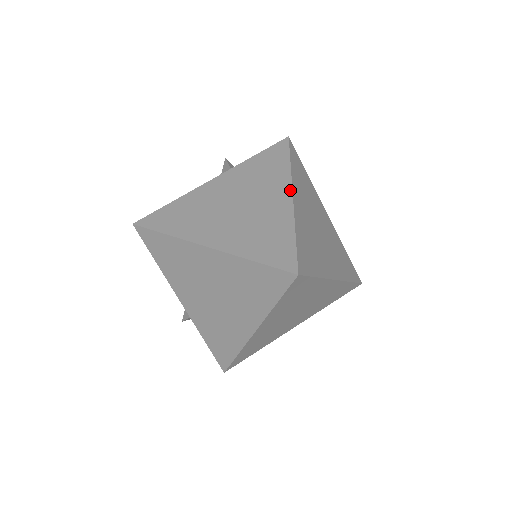
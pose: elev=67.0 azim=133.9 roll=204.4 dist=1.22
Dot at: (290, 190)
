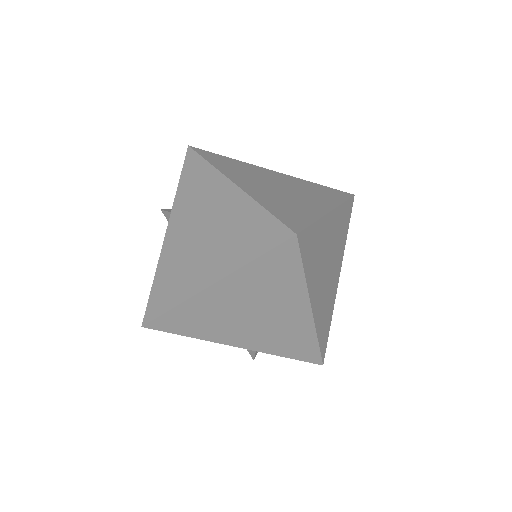
Dot at: (228, 181)
